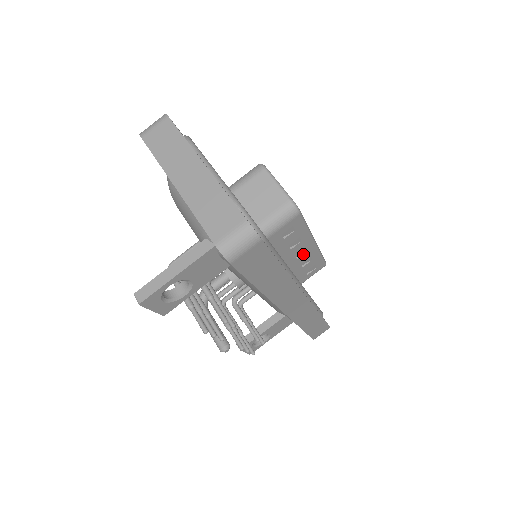
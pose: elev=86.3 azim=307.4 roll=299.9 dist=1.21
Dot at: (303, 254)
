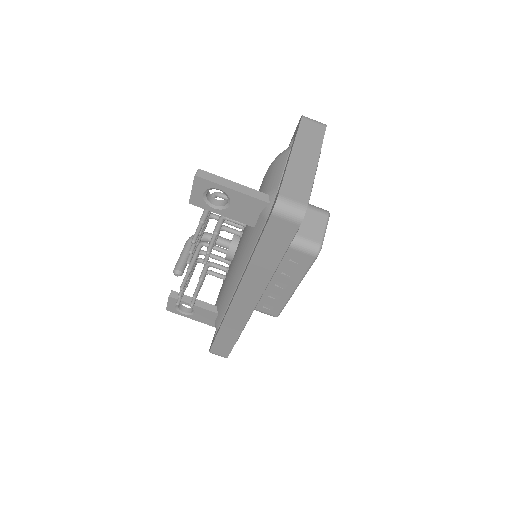
Dot at: (281, 288)
